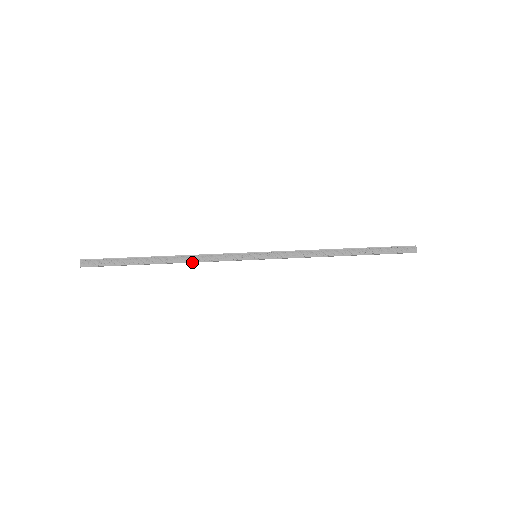
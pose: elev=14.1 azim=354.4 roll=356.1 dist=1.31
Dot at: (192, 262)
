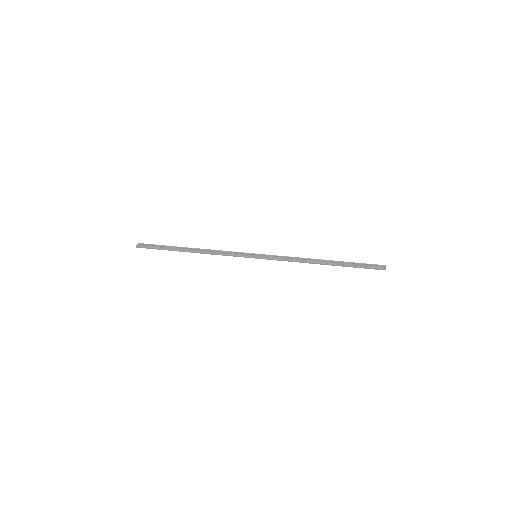
Dot at: occluded
